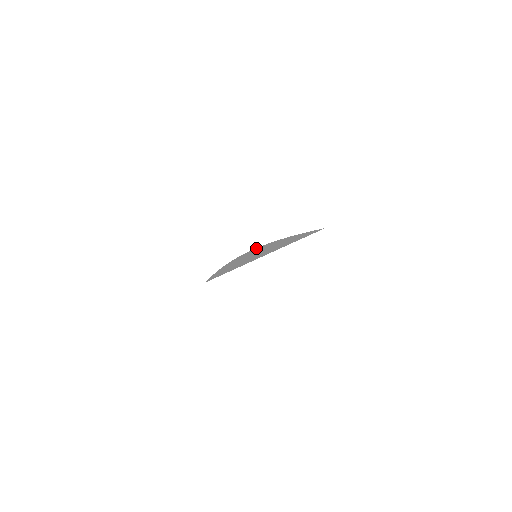
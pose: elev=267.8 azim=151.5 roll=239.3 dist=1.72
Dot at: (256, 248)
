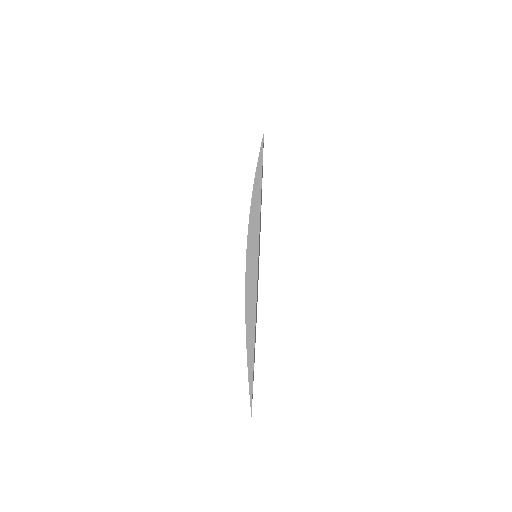
Dot at: (248, 224)
